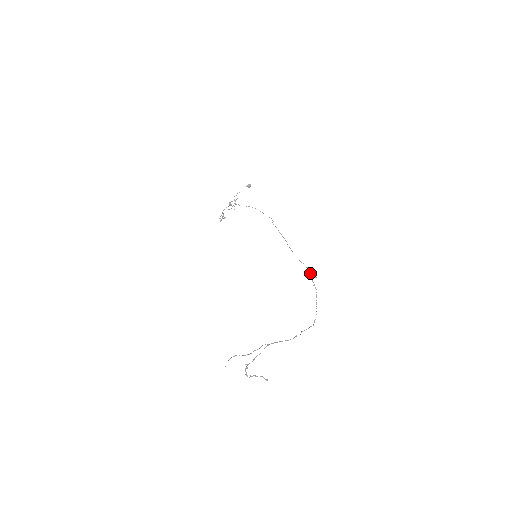
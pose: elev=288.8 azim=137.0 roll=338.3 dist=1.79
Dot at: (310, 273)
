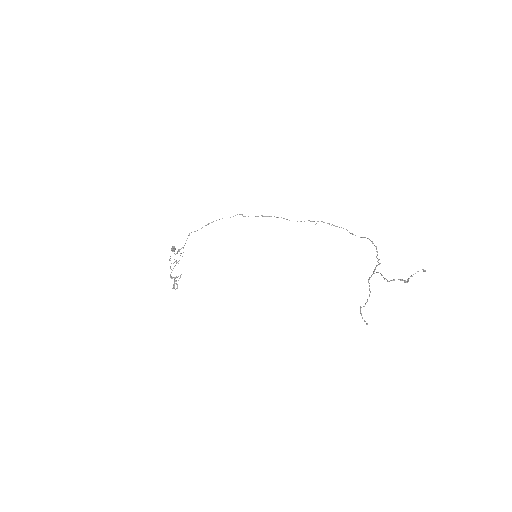
Dot at: (321, 221)
